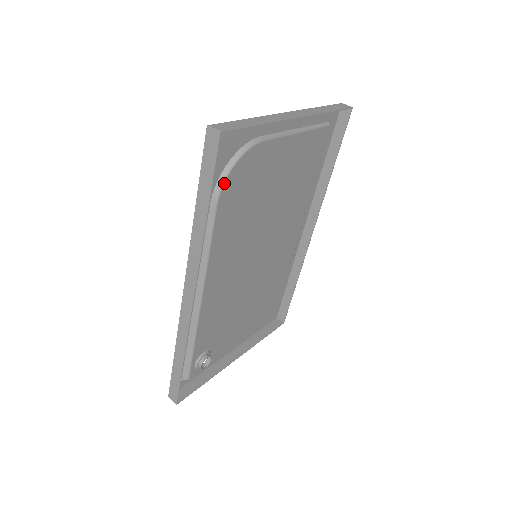
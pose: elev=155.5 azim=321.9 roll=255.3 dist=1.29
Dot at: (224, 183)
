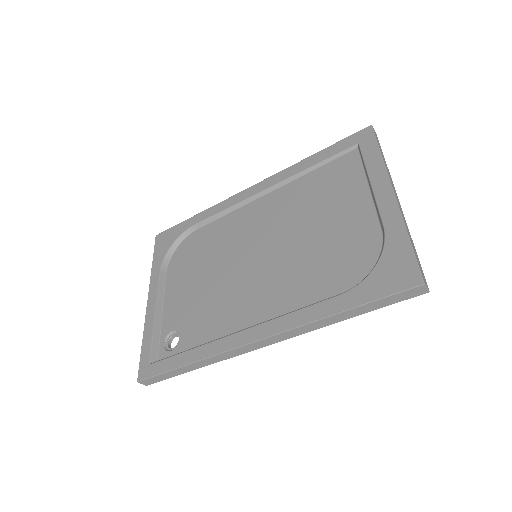
Dot at: (361, 282)
